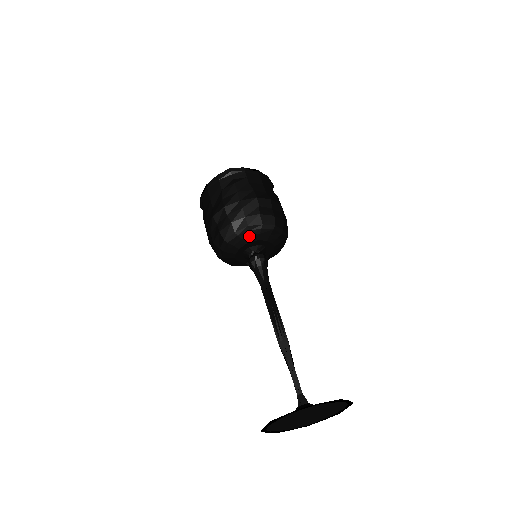
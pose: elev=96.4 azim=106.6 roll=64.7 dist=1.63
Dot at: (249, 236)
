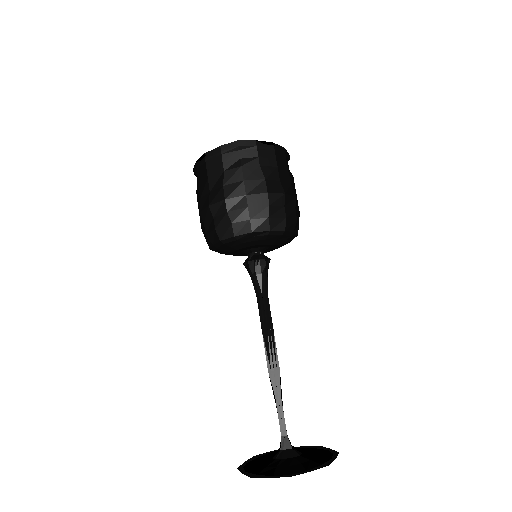
Dot at: (251, 241)
